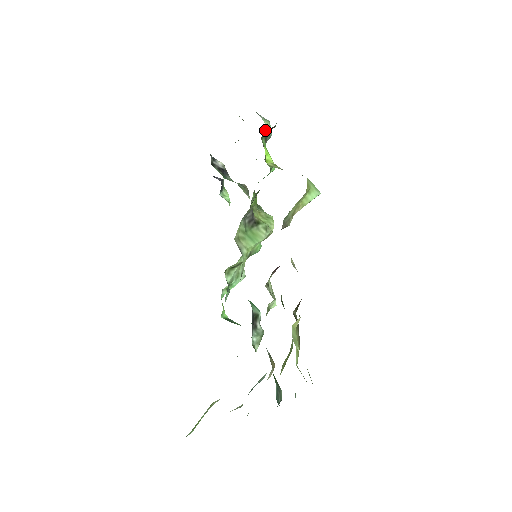
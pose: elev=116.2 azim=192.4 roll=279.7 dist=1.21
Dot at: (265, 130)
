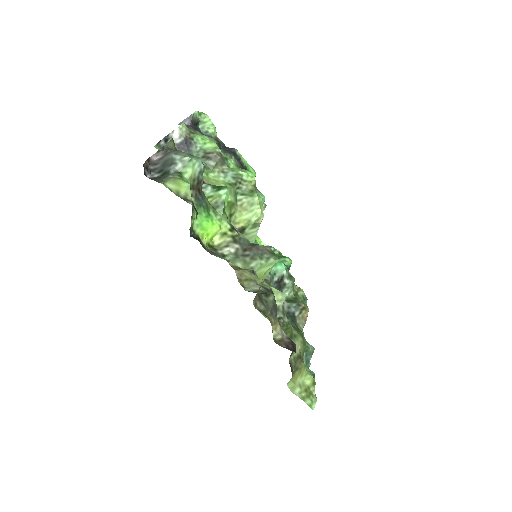
Dot at: (189, 229)
